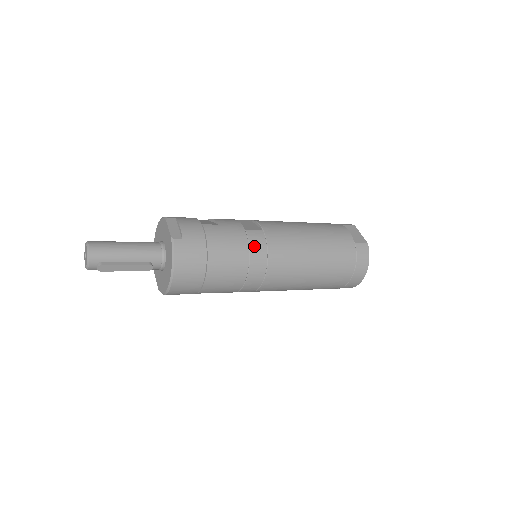
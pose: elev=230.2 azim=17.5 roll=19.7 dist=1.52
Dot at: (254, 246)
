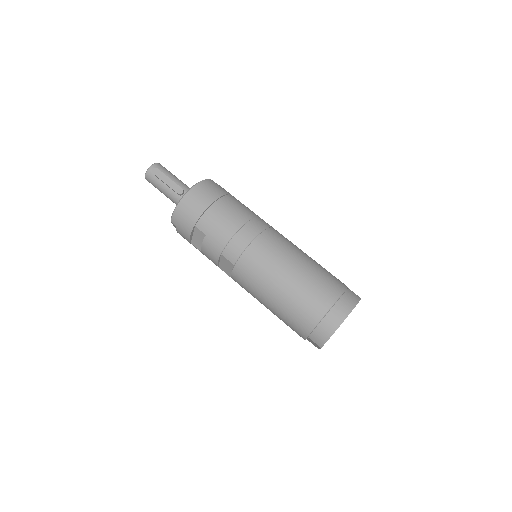
Dot at: (260, 220)
